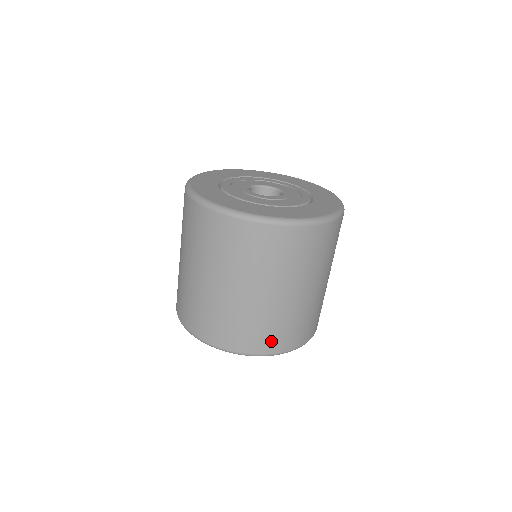
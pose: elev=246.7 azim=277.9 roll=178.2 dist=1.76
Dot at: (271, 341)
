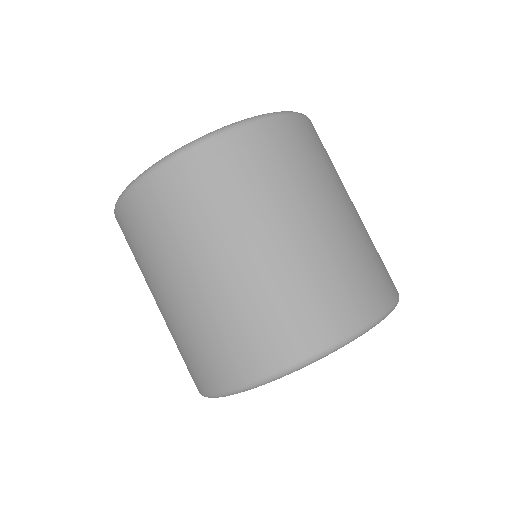
Dot at: (290, 334)
